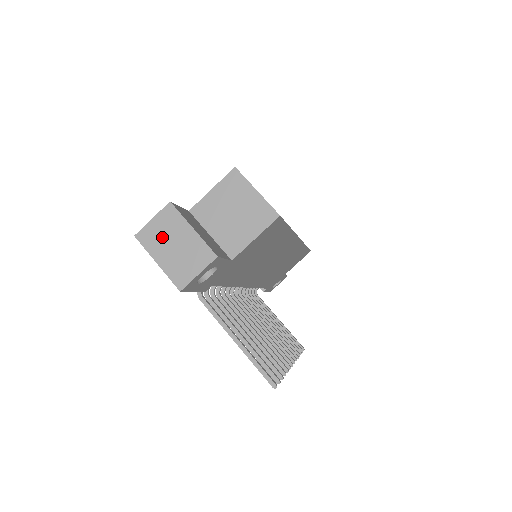
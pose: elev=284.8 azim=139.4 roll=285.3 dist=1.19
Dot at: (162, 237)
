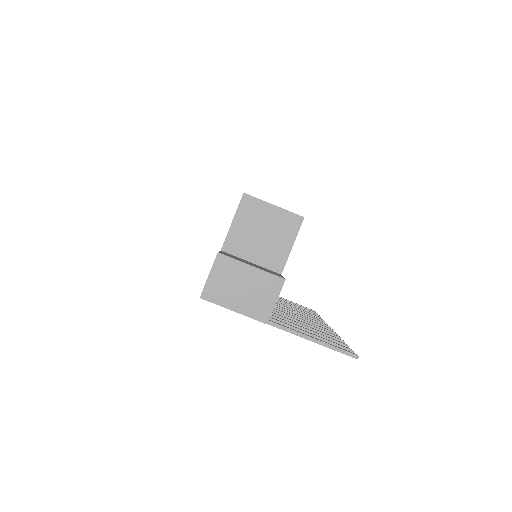
Dot at: (227, 287)
